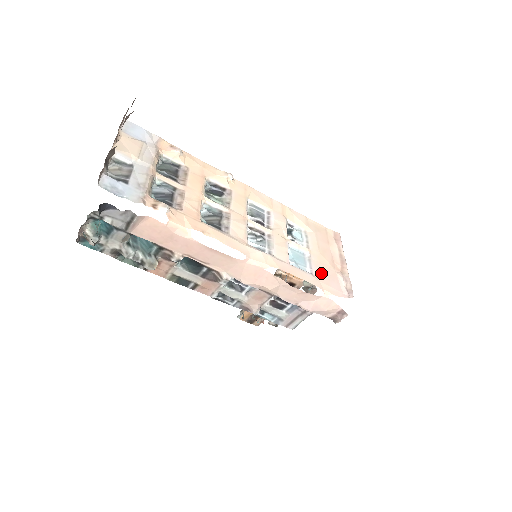
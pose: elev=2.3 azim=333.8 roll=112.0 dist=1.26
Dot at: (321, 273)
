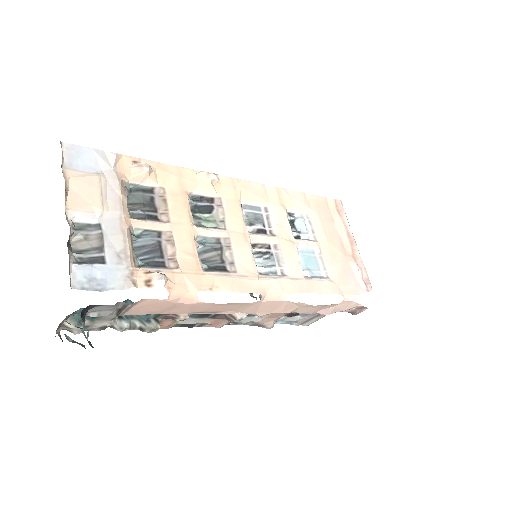
Dot at: (336, 271)
